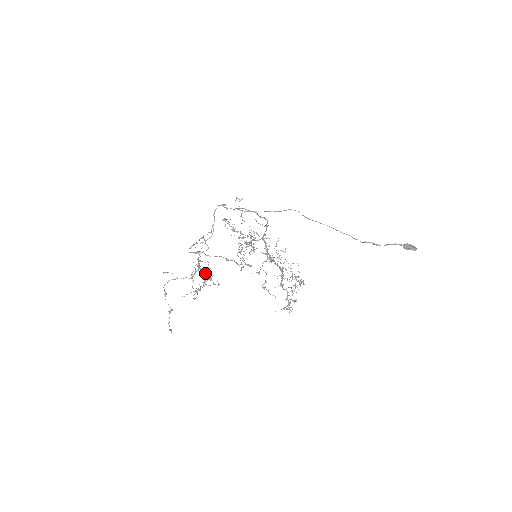
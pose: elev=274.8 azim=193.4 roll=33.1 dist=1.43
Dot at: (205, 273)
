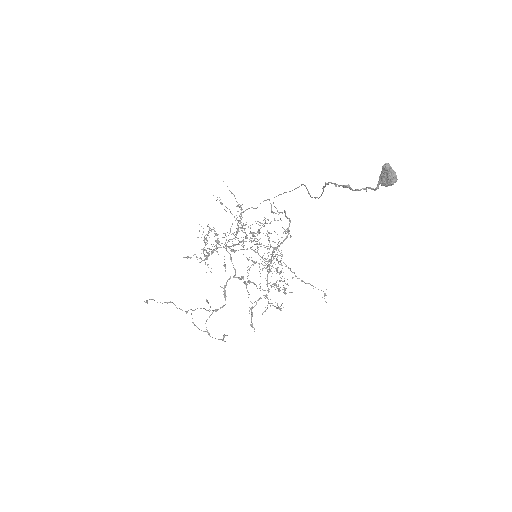
Dot at: occluded
